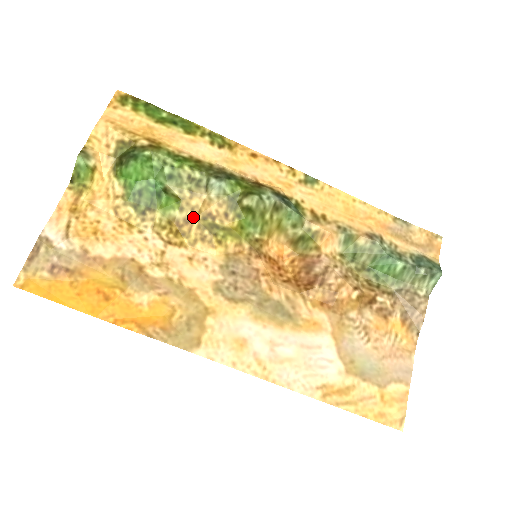
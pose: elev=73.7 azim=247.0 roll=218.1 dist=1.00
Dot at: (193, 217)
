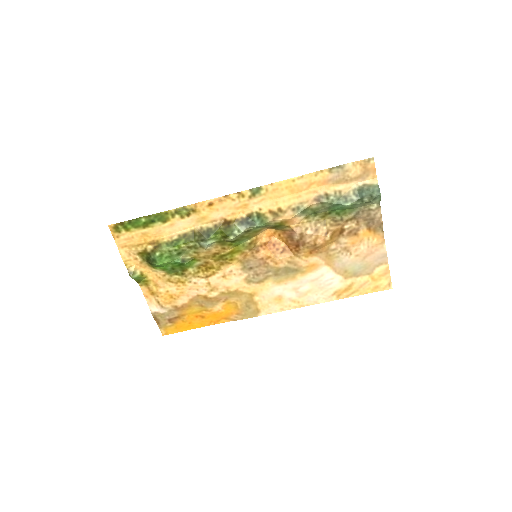
Dot at: (208, 260)
